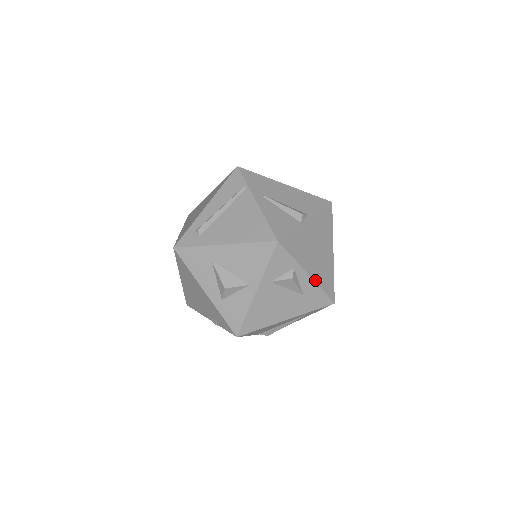
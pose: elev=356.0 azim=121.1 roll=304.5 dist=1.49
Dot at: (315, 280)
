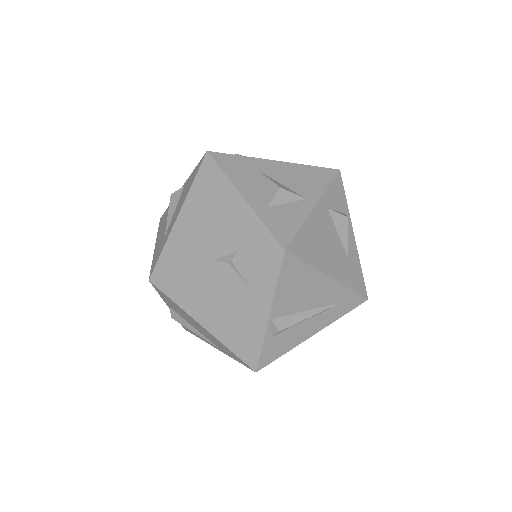
Dot at: (357, 250)
